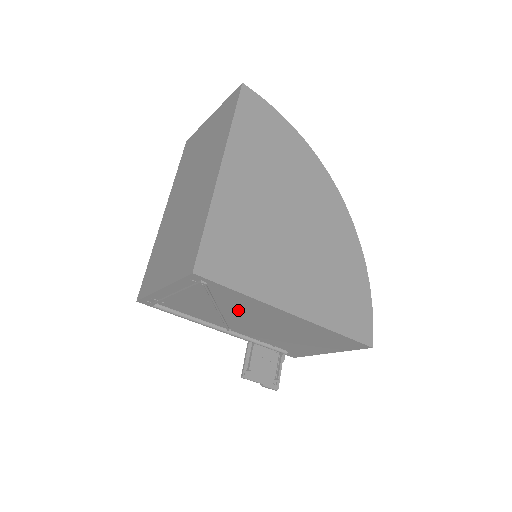
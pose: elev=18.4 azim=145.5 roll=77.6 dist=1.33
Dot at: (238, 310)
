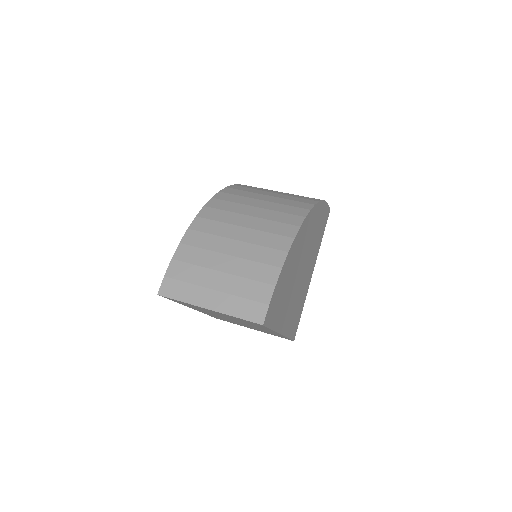
Dot at: occluded
